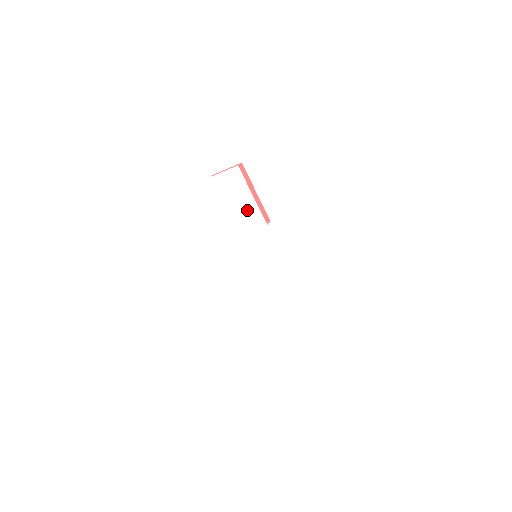
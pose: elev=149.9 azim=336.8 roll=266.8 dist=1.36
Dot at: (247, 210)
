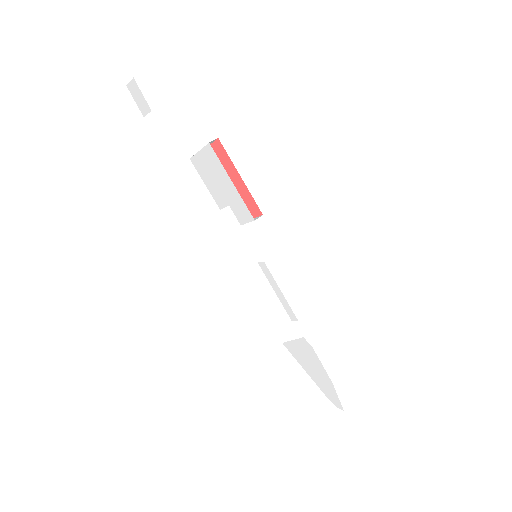
Dot at: (232, 199)
